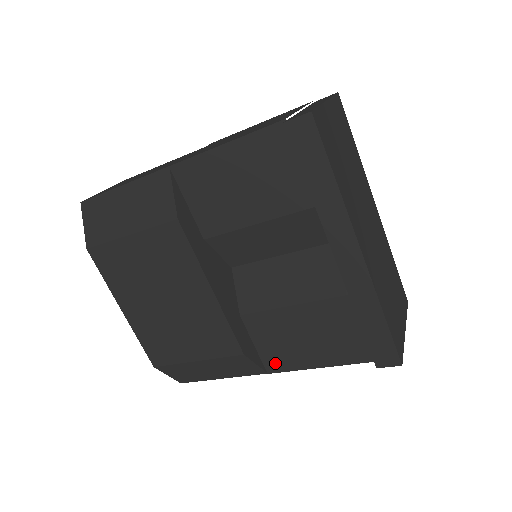
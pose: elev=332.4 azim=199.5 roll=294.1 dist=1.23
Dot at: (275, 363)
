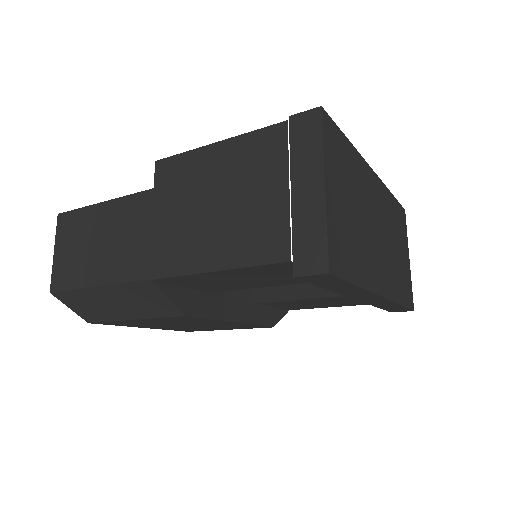
Dot at: (296, 308)
